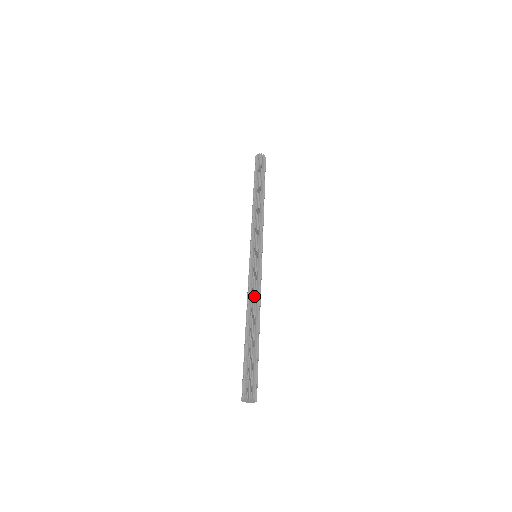
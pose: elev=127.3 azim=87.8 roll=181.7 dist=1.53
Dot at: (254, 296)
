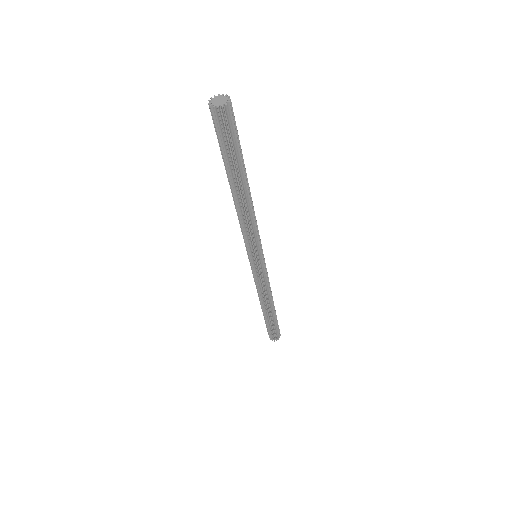
Dot at: occluded
